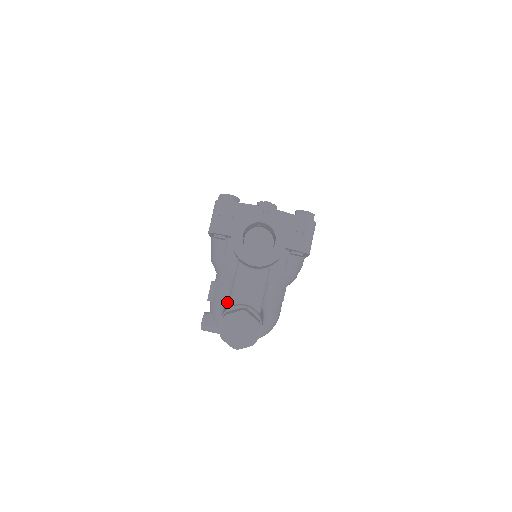
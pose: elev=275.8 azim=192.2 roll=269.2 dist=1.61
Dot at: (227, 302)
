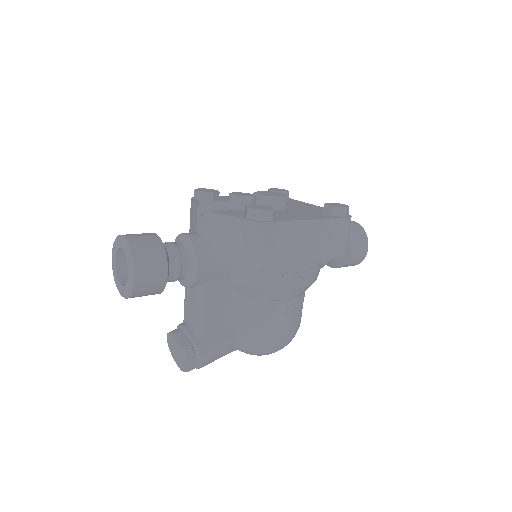
Dot at: occluded
